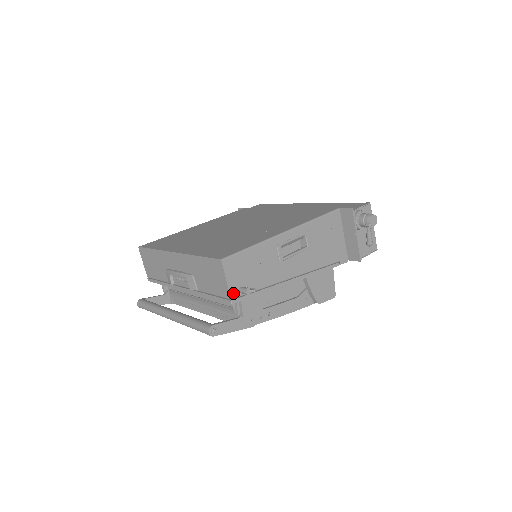
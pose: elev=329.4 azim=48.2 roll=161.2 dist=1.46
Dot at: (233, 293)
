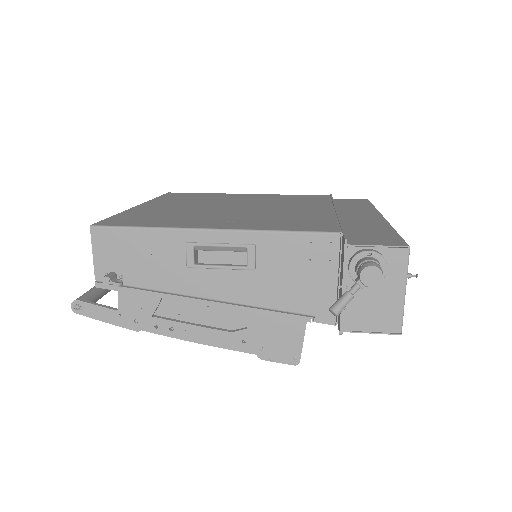
Dot at: (100, 274)
